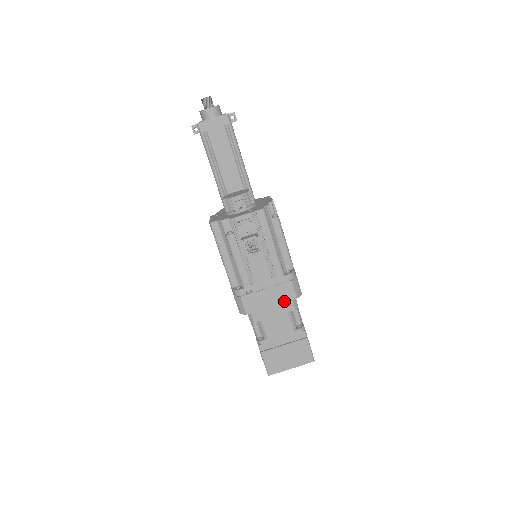
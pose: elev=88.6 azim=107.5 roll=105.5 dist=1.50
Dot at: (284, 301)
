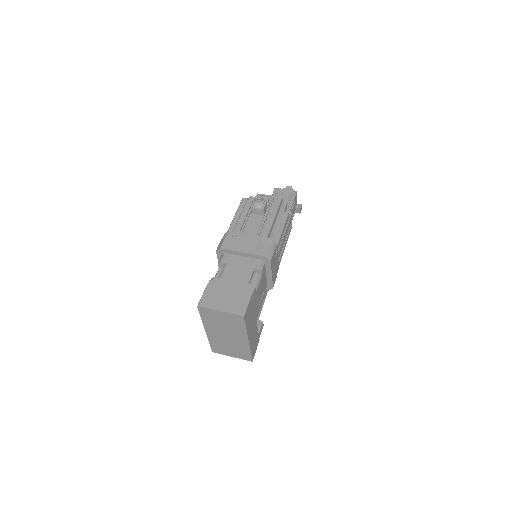
Dot at: (254, 253)
